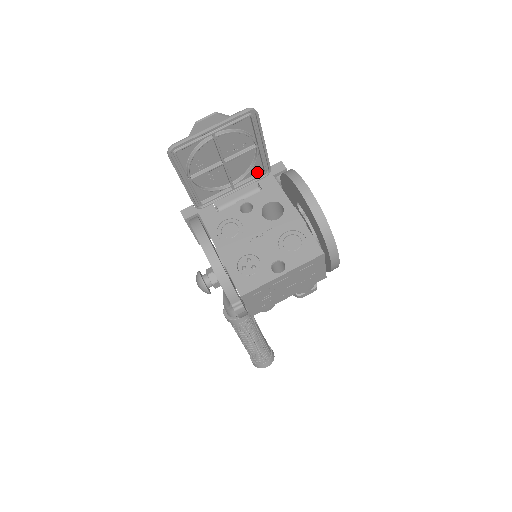
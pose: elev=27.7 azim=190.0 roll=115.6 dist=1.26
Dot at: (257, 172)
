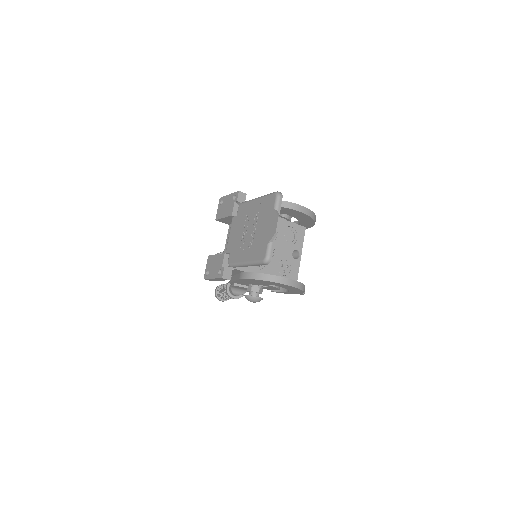
Dot at: (240, 212)
